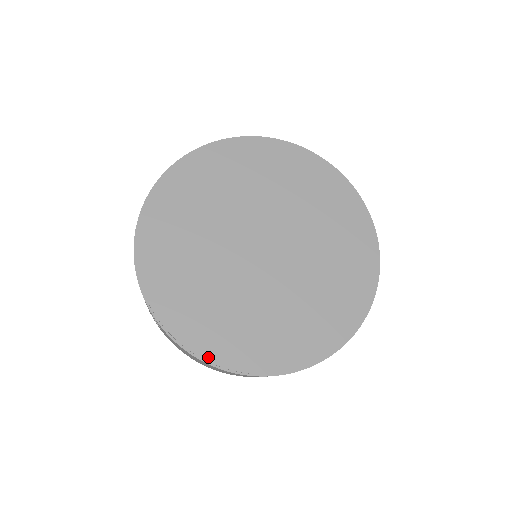
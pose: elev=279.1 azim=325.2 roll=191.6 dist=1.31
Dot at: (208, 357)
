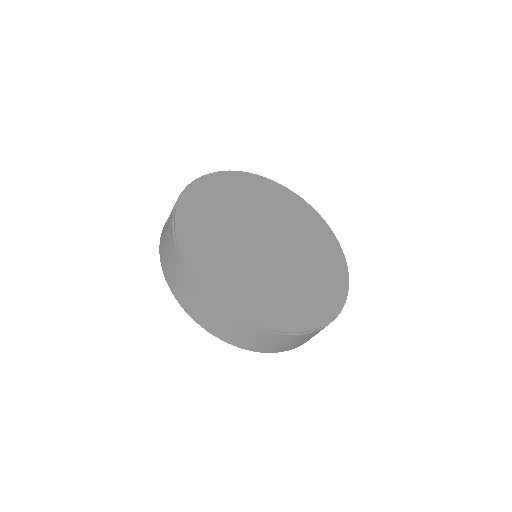
Dot at: (181, 242)
